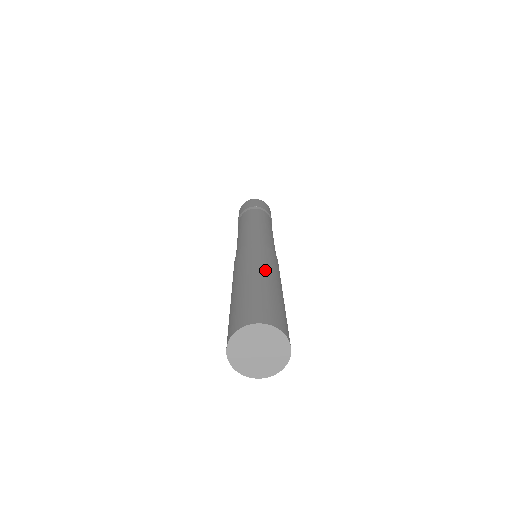
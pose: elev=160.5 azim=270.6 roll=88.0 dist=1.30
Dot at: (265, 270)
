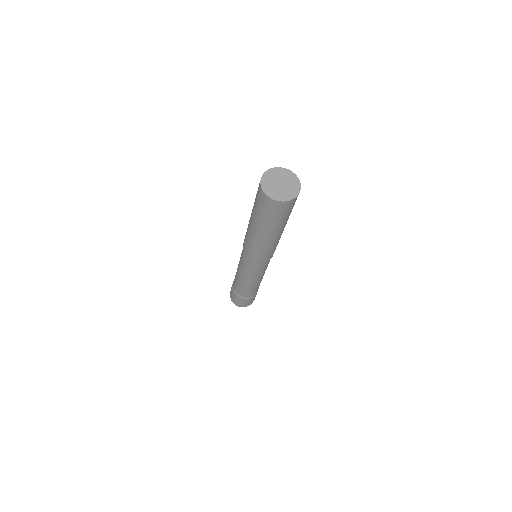
Dot at: occluded
